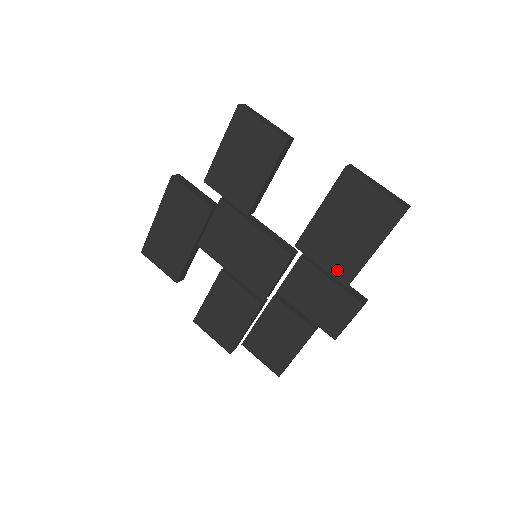
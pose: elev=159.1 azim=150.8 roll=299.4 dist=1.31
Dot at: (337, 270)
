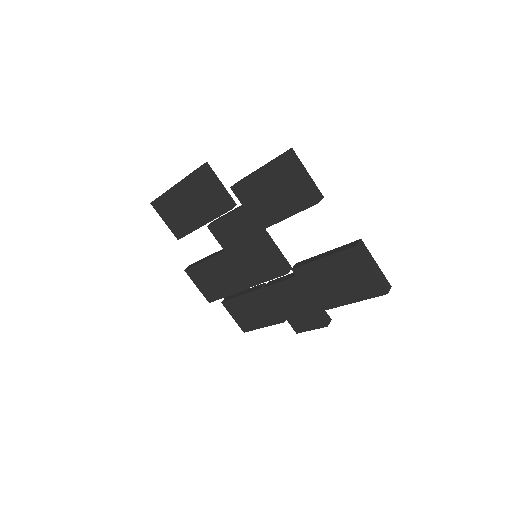
Dot at: (318, 299)
